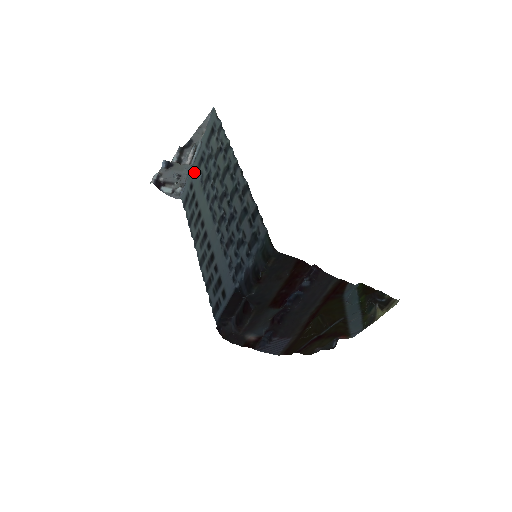
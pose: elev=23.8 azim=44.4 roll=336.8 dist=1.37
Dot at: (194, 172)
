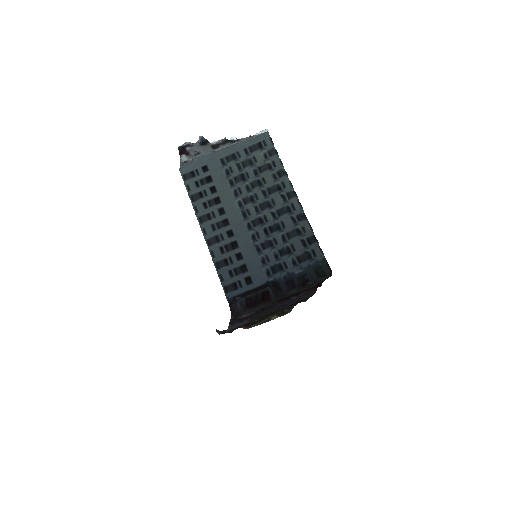
Dot at: (215, 159)
